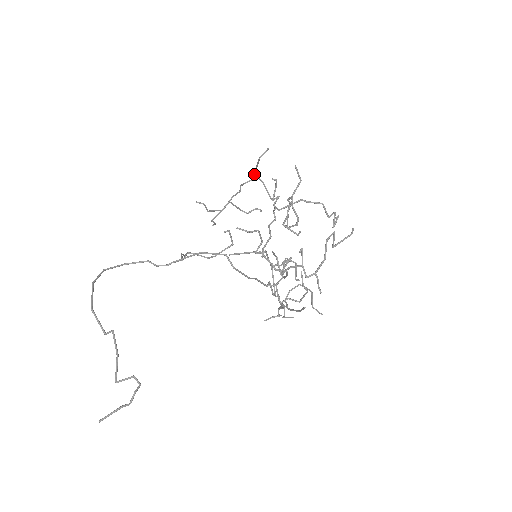
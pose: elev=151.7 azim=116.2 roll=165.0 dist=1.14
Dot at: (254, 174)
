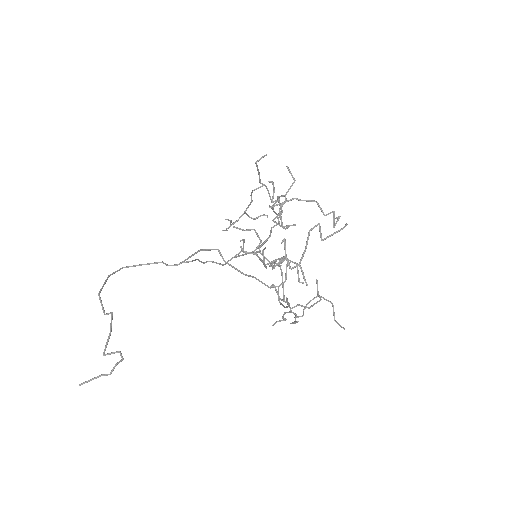
Dot at: (259, 182)
